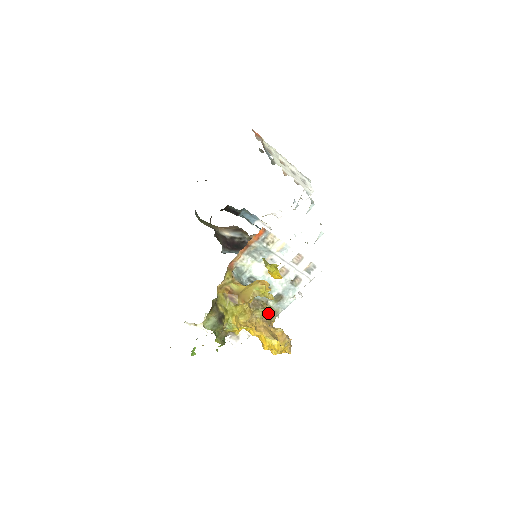
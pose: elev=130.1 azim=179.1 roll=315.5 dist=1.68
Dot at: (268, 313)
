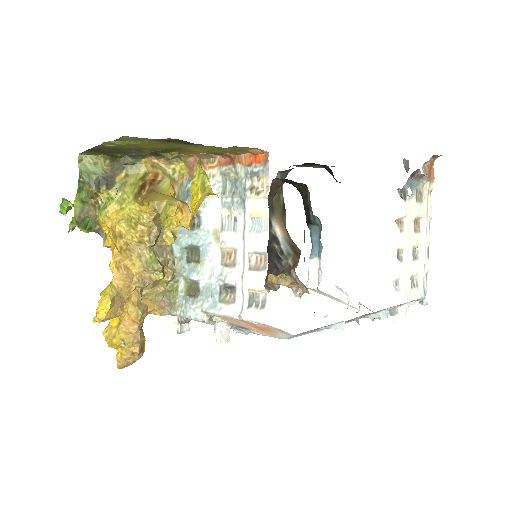
Dot at: (158, 277)
